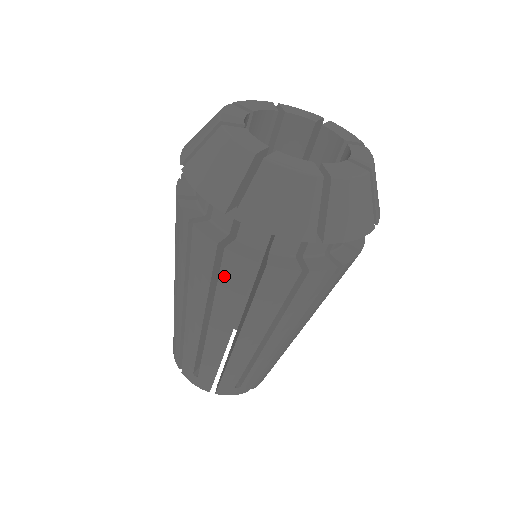
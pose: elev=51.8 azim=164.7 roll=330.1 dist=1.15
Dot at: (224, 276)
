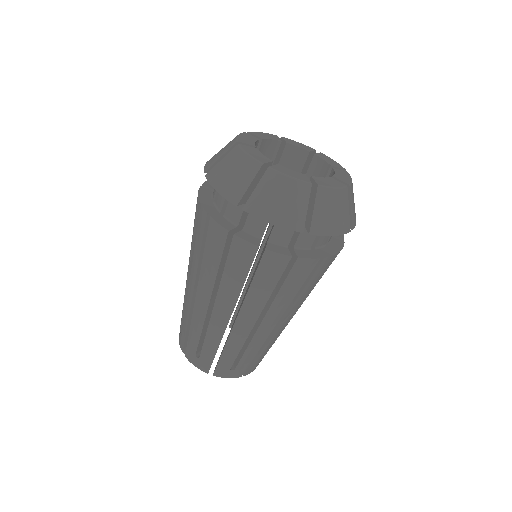
Dot at: (197, 225)
